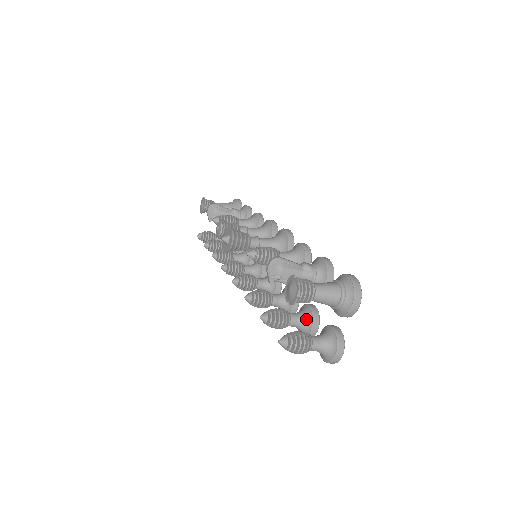
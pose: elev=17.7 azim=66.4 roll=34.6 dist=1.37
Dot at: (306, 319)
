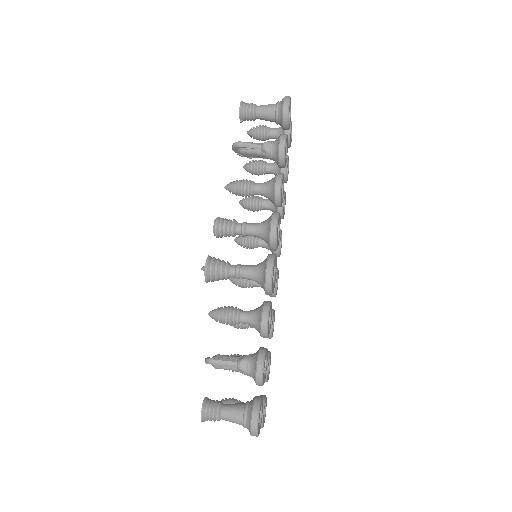
Dot at: occluded
